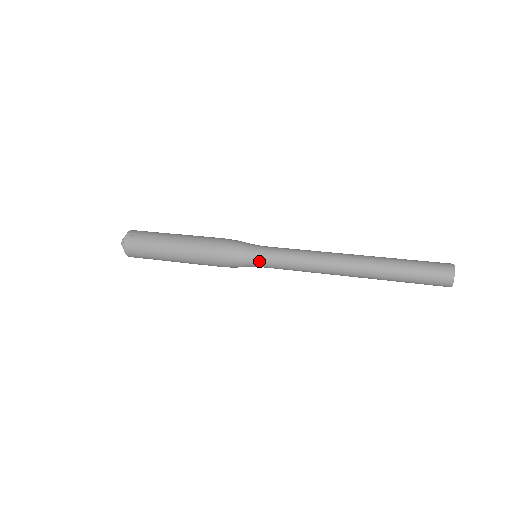
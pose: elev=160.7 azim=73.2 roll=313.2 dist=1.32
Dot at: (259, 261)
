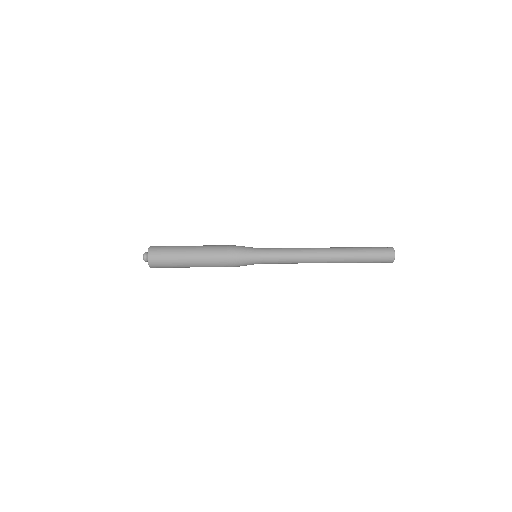
Dot at: (261, 249)
